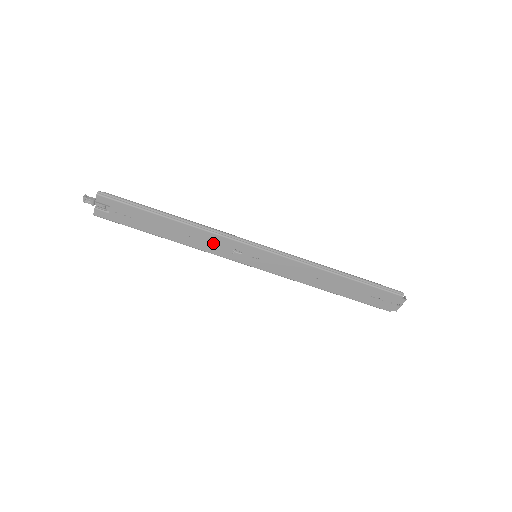
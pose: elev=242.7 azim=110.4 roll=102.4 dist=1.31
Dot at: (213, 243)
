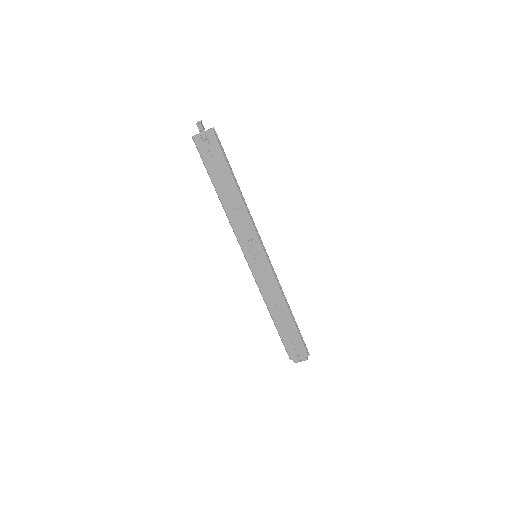
Dot at: (242, 224)
